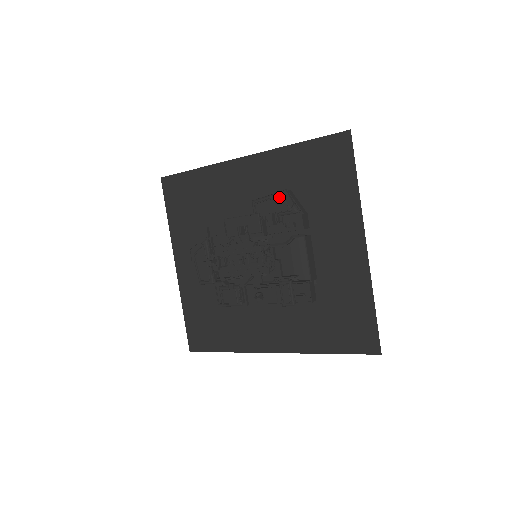
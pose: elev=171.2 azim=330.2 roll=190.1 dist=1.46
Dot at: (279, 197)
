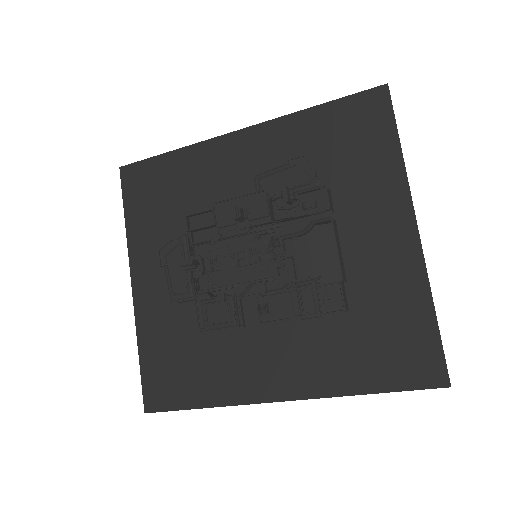
Dot at: (295, 166)
